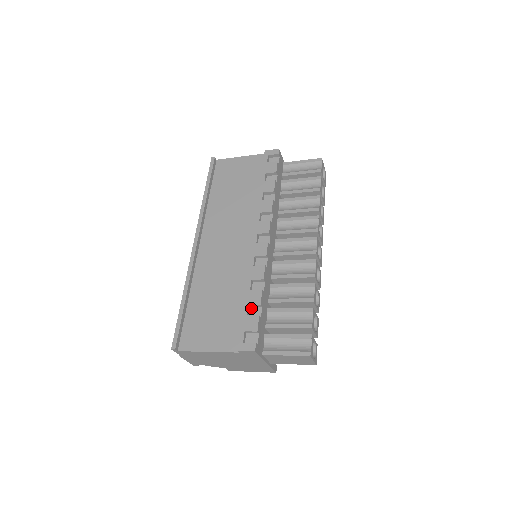
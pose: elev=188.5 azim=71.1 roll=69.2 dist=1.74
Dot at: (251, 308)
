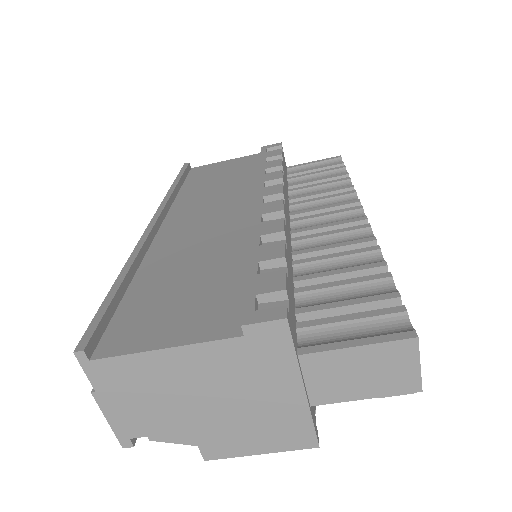
Dot at: (264, 271)
